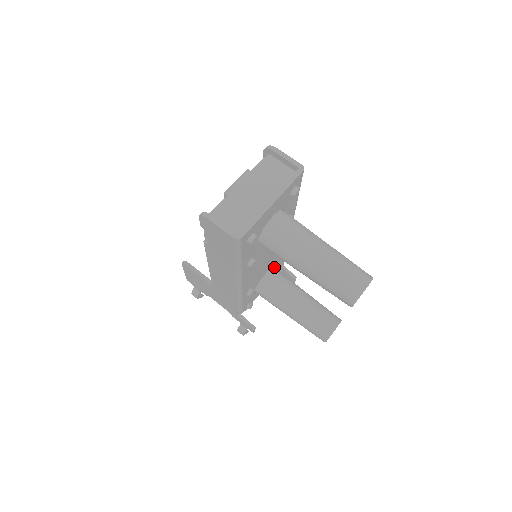
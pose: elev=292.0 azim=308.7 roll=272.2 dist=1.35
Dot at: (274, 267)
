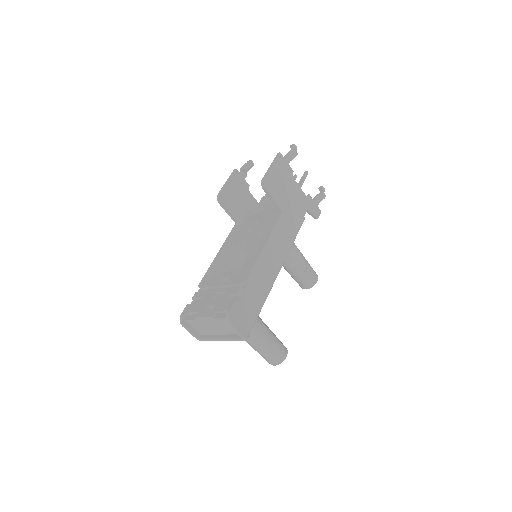
Dot at: occluded
